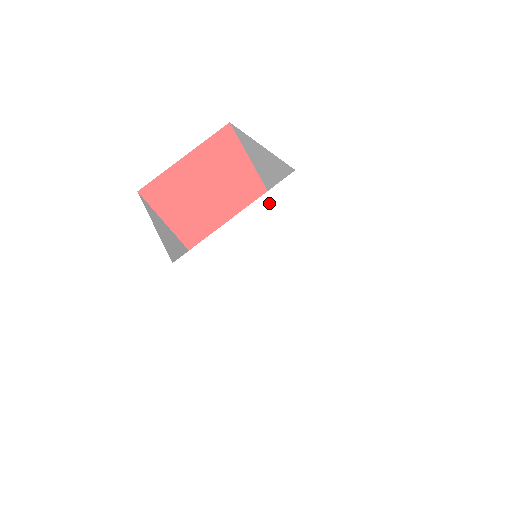
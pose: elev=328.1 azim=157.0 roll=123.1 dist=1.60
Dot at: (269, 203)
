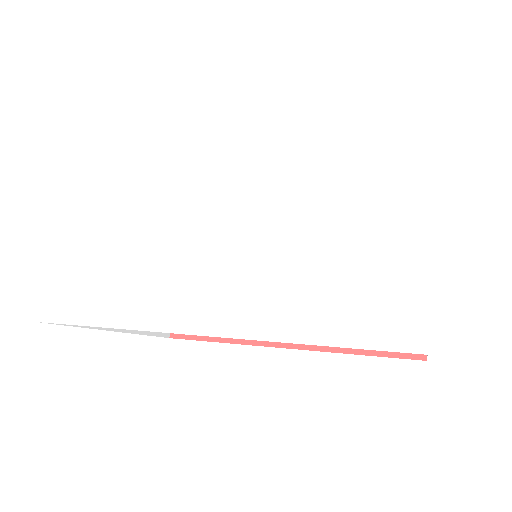
Dot at: (75, 177)
